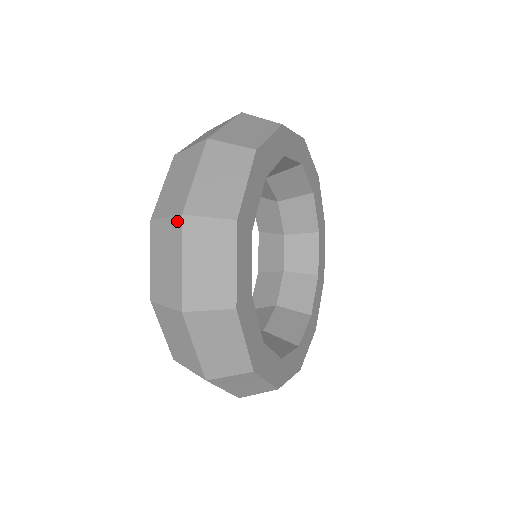
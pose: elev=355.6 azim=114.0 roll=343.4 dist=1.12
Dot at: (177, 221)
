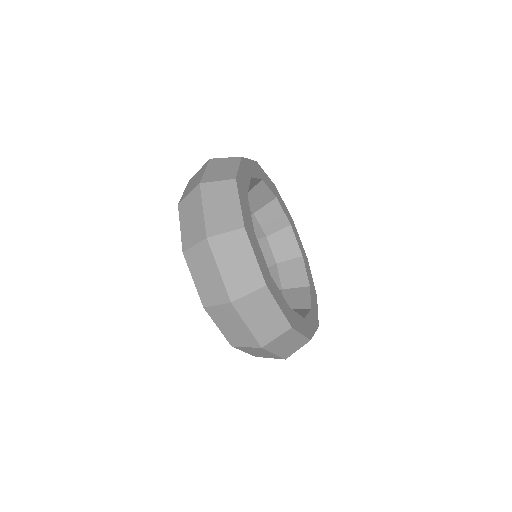
Dot at: (197, 189)
